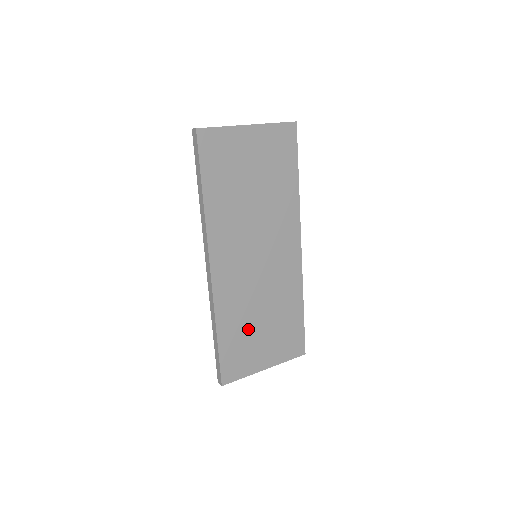
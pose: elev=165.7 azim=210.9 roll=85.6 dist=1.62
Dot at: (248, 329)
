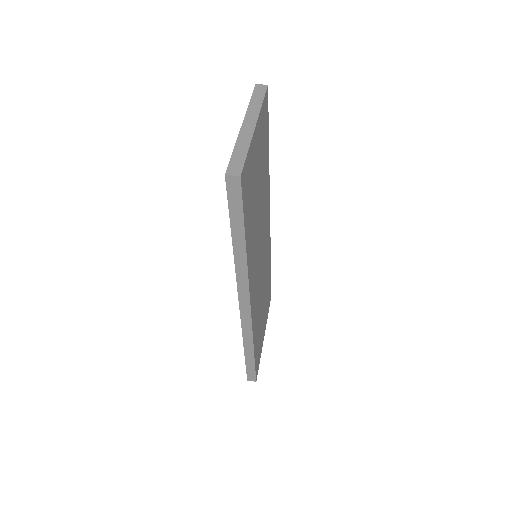
Dot at: (260, 322)
